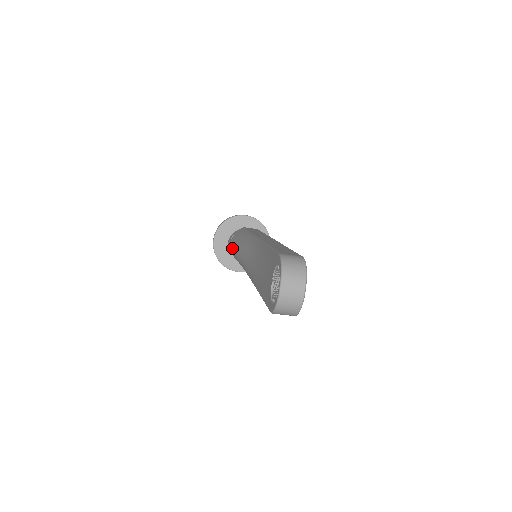
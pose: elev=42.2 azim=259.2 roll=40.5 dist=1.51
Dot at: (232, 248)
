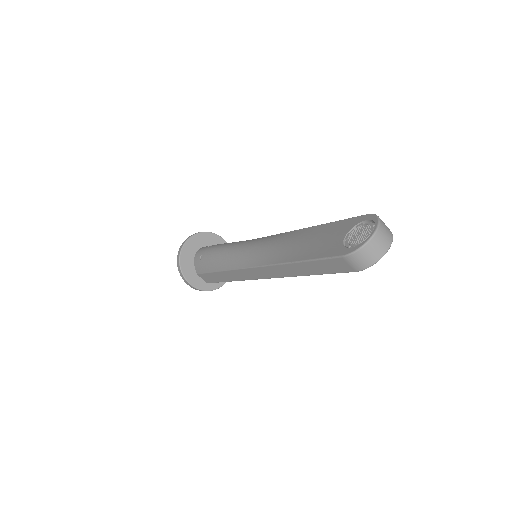
Dot at: (215, 250)
